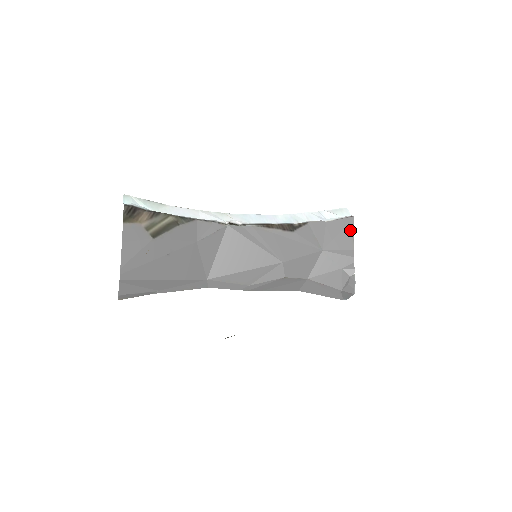
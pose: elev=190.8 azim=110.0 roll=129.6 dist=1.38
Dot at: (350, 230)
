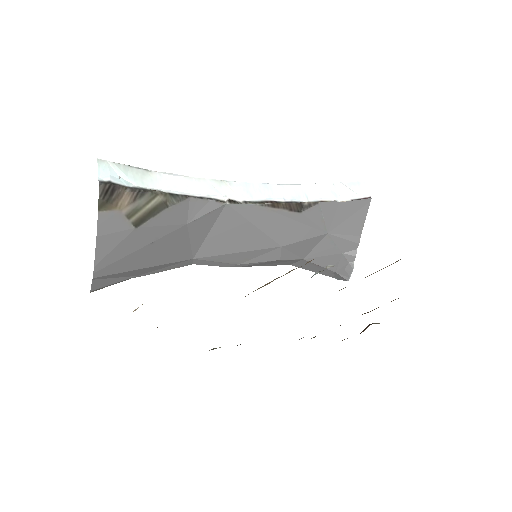
Dot at: (363, 213)
